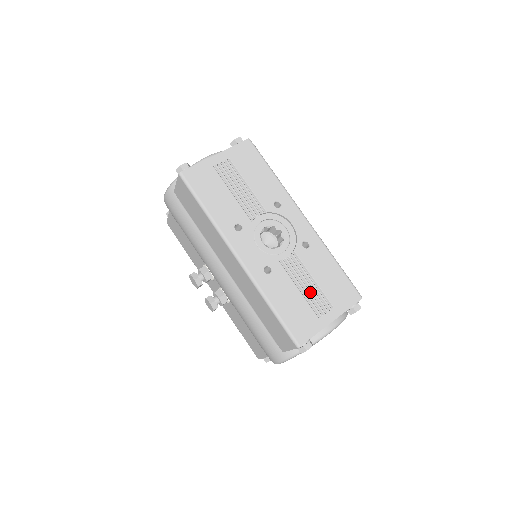
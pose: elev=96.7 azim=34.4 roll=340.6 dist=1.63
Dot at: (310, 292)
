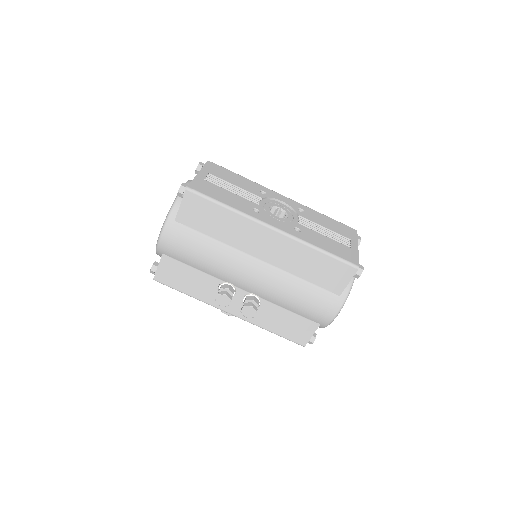
Dot at: (331, 235)
